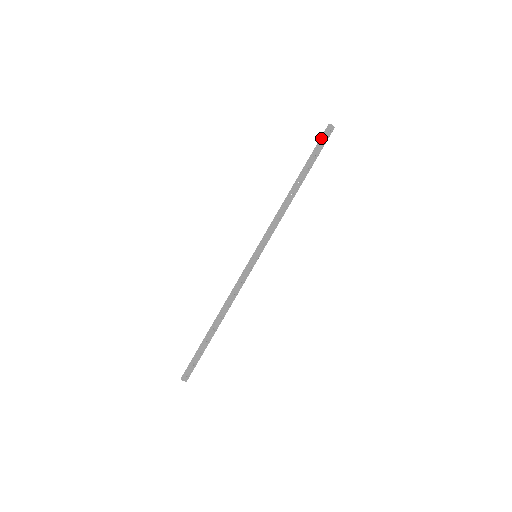
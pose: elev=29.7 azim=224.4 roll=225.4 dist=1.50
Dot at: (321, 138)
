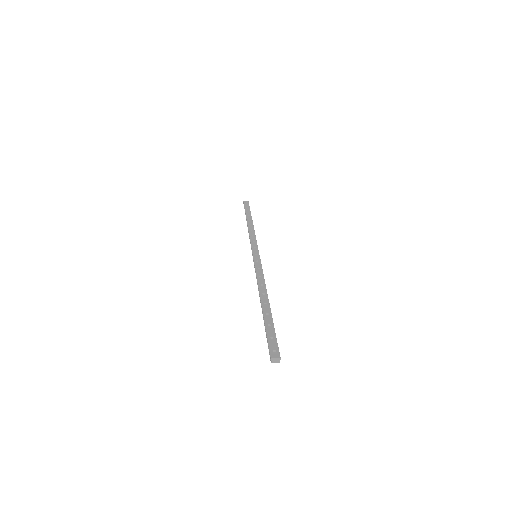
Dot at: occluded
